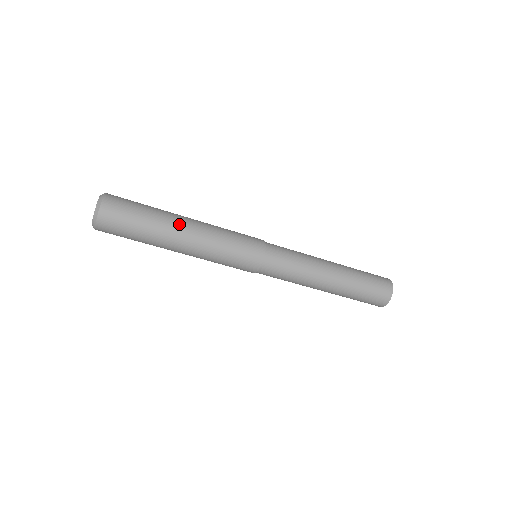
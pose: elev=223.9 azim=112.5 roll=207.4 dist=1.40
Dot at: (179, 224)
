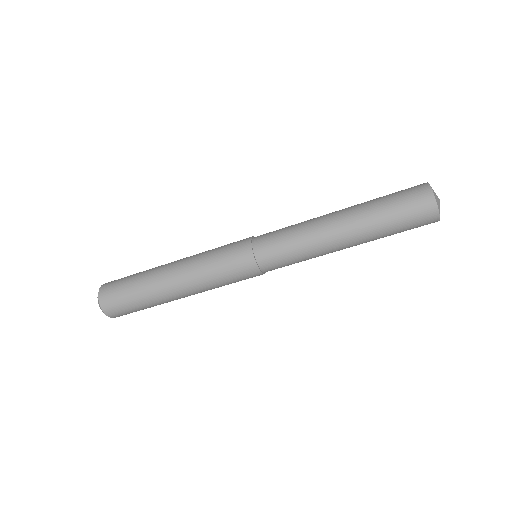
Dot at: (164, 281)
